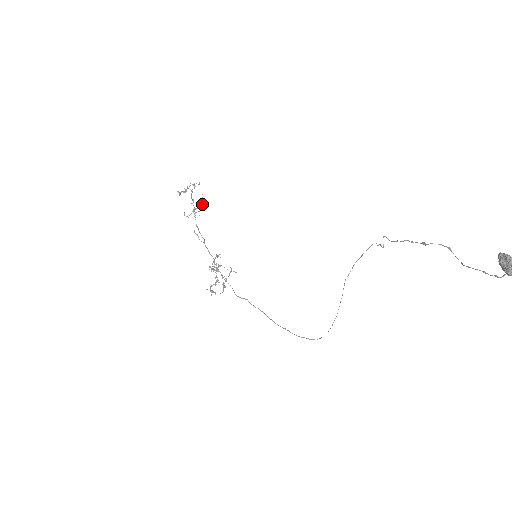
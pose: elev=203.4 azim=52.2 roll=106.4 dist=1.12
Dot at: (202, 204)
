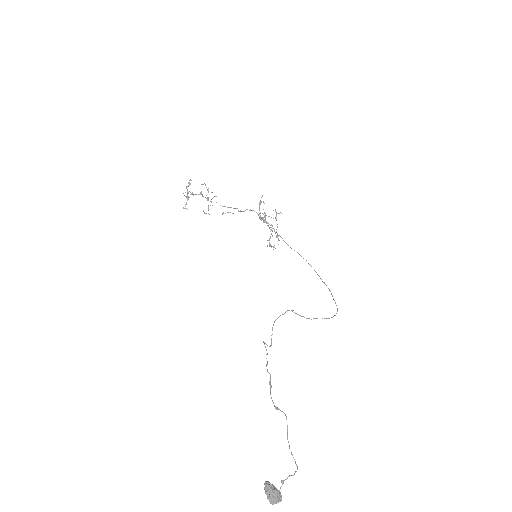
Dot at: (208, 192)
